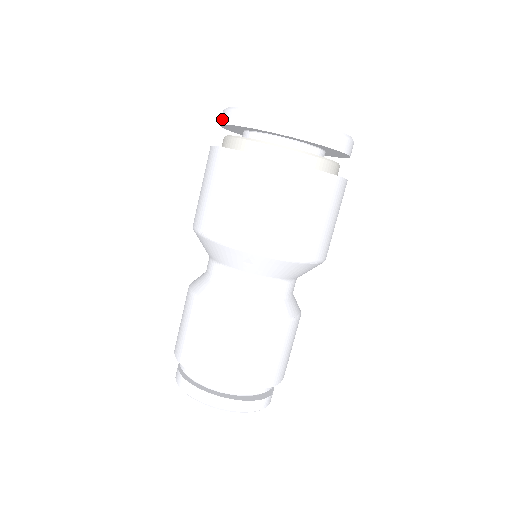
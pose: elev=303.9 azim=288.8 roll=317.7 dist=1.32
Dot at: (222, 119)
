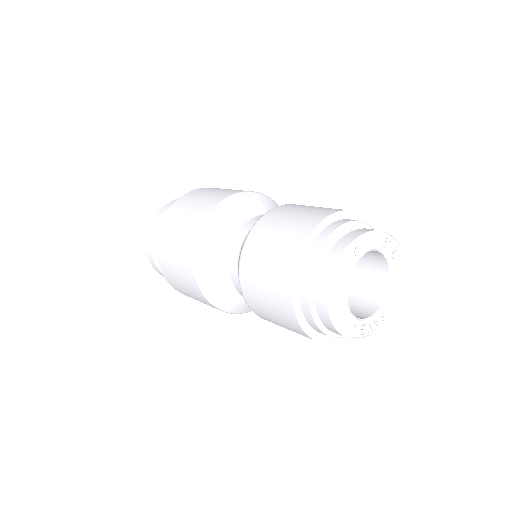
Dot at: (153, 225)
